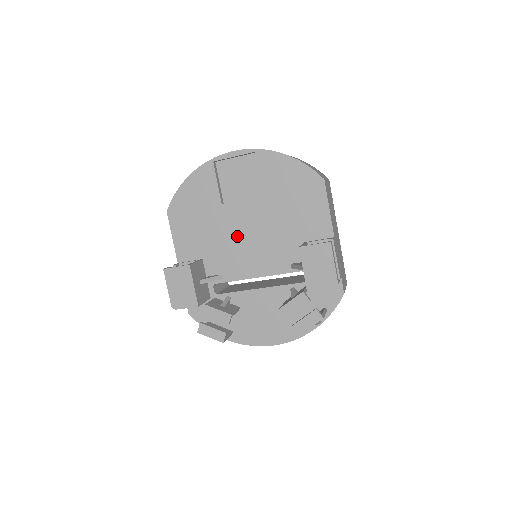
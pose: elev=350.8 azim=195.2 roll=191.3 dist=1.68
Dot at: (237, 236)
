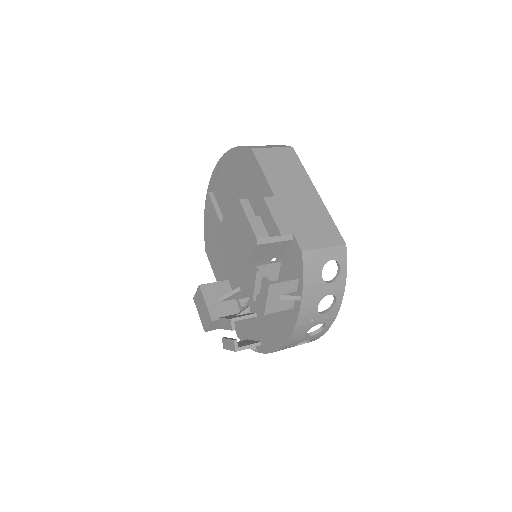
Dot at: (234, 244)
